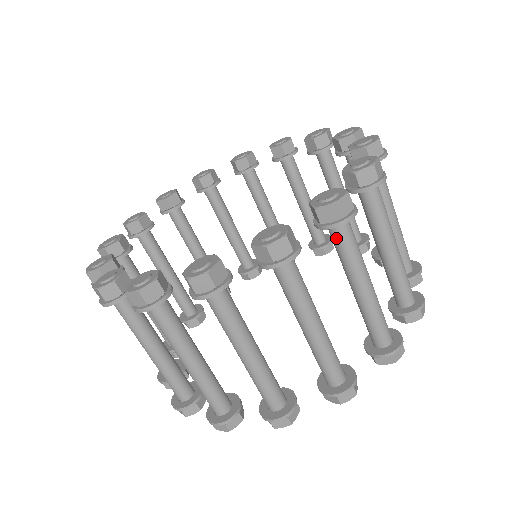
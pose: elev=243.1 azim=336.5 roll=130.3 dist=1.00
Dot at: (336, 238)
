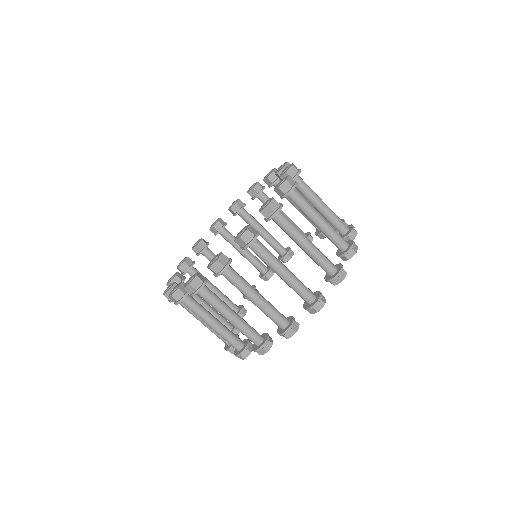
Dot at: (294, 199)
